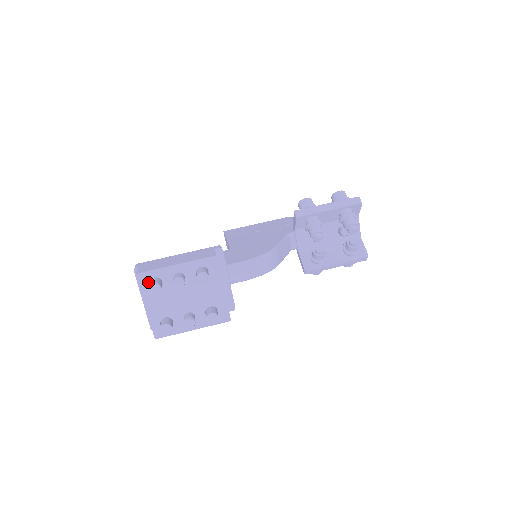
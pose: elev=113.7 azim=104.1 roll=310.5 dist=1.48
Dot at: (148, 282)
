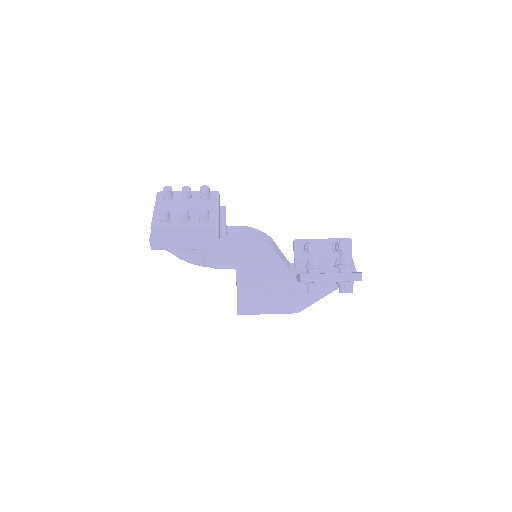
Dot at: (163, 197)
